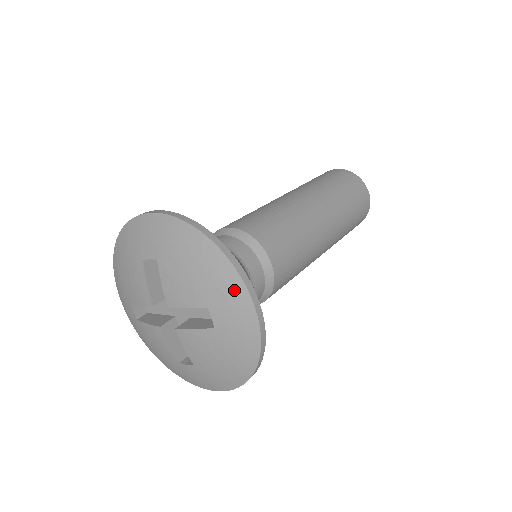
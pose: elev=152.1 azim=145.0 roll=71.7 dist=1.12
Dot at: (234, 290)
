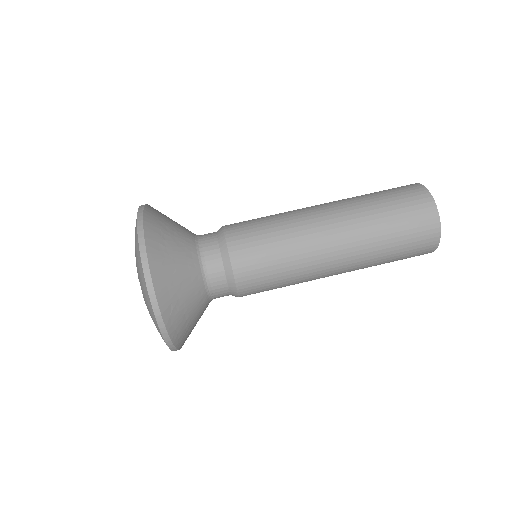
Dot at: (141, 271)
